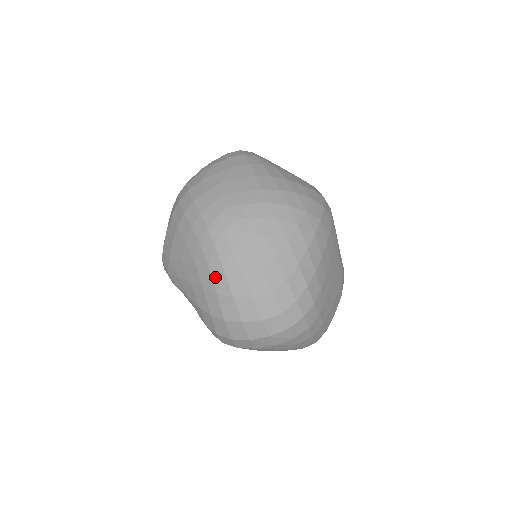
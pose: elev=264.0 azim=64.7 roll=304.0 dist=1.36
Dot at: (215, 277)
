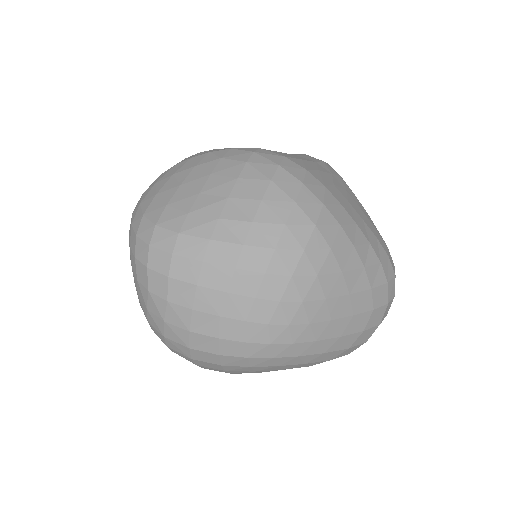
Dot at: (319, 360)
